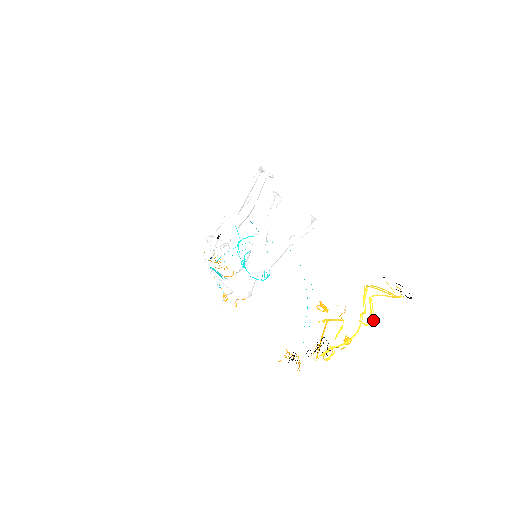
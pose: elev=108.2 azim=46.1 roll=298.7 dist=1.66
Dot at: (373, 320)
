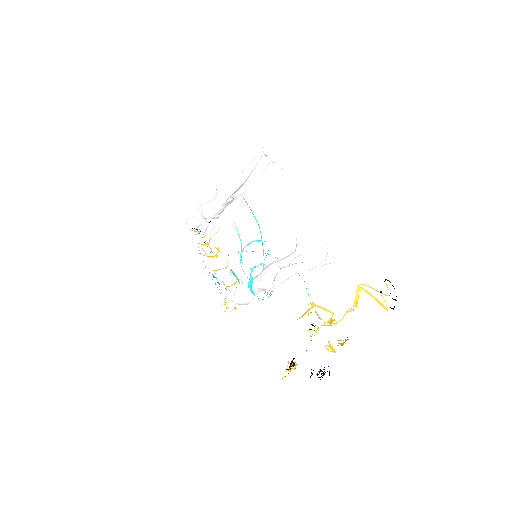
Dot at: occluded
